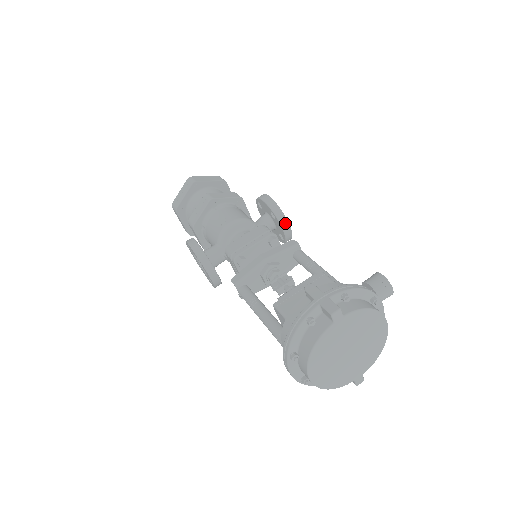
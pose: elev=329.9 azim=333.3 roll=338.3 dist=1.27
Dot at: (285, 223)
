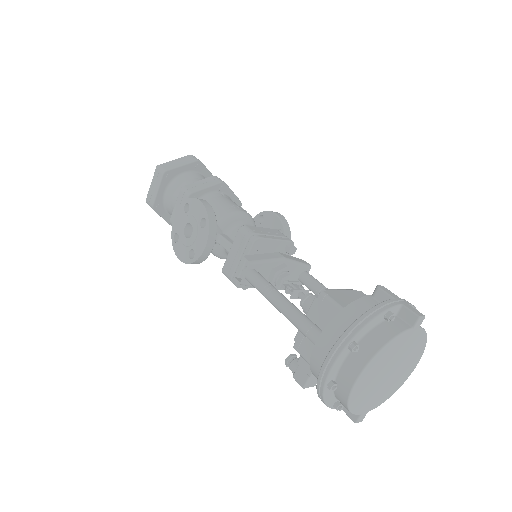
Dot at: occluded
